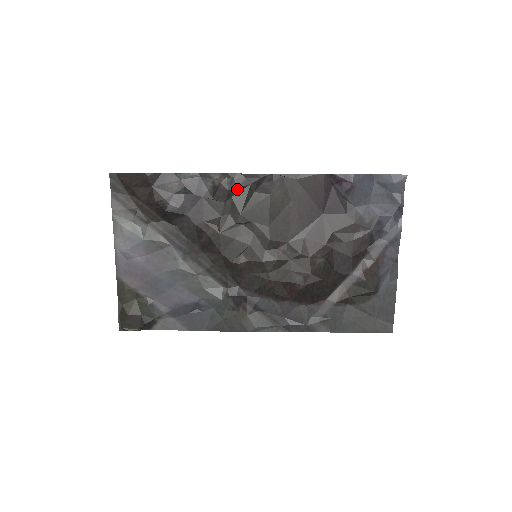
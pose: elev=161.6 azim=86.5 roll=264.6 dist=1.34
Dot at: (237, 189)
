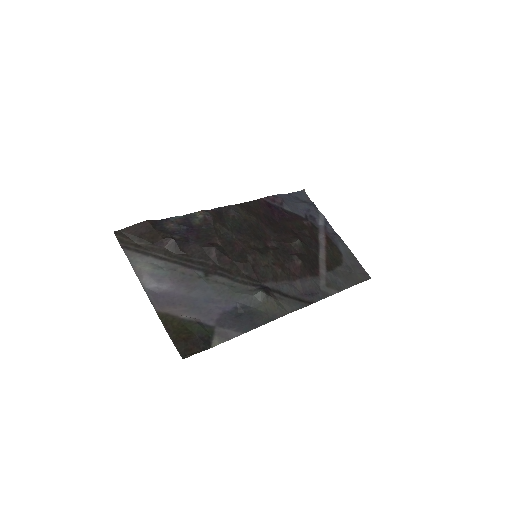
Dot at: (216, 217)
